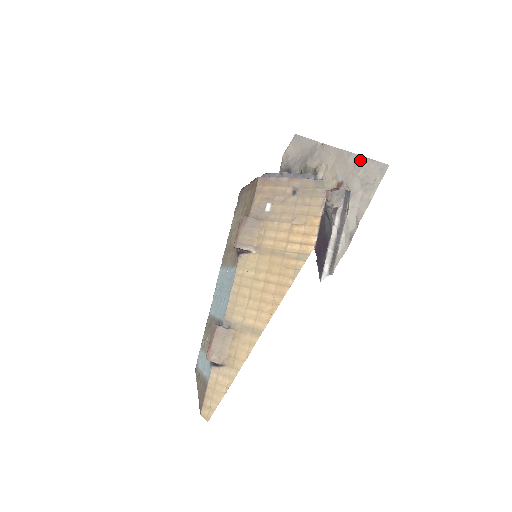
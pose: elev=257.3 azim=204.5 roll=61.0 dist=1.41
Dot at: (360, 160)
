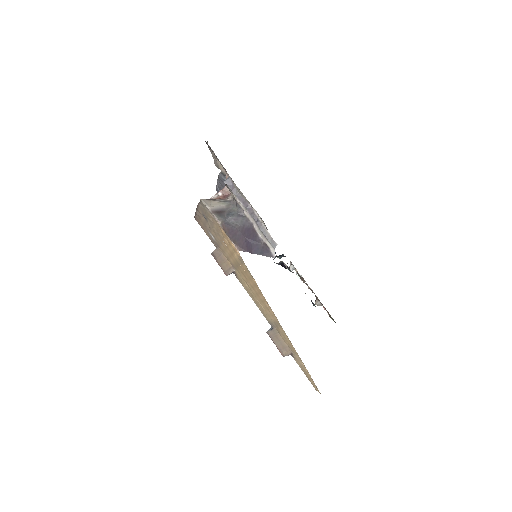
Dot at: occluded
